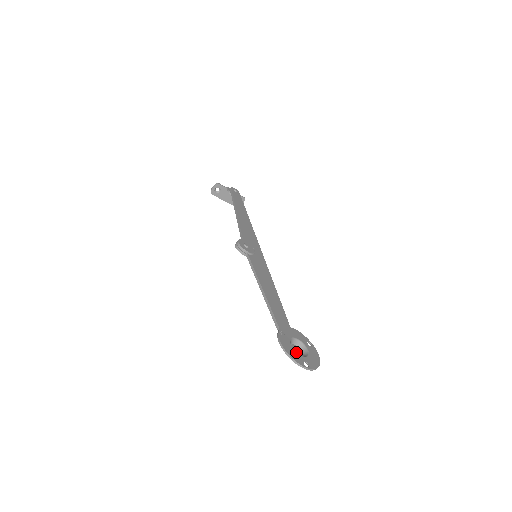
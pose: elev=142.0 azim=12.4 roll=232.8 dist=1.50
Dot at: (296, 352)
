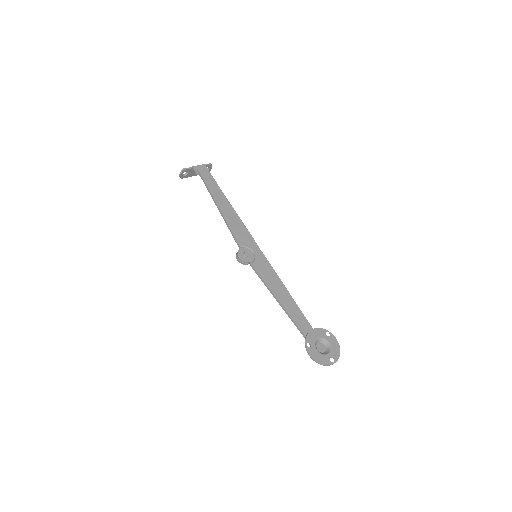
Dot at: (323, 355)
